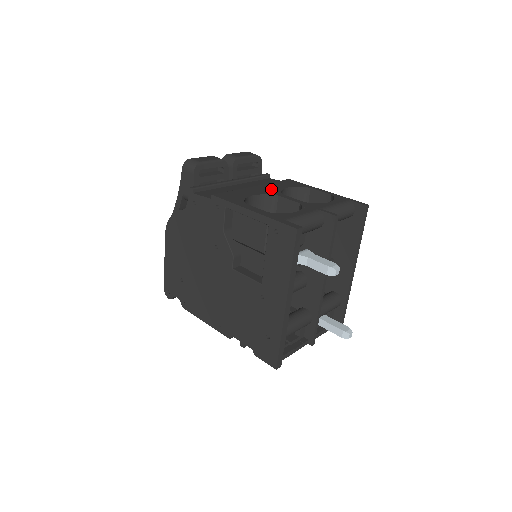
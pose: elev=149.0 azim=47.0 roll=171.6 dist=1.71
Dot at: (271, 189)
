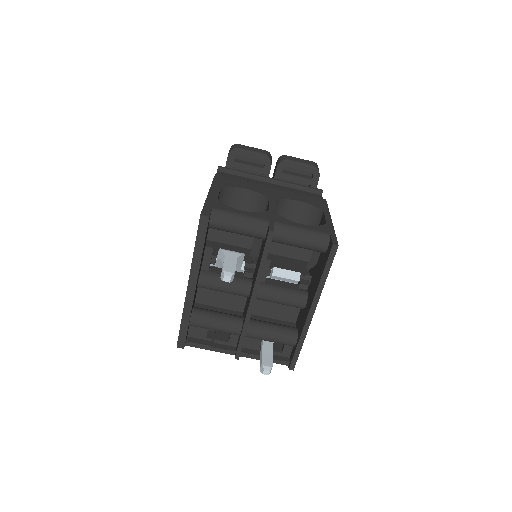
Dot at: (279, 194)
